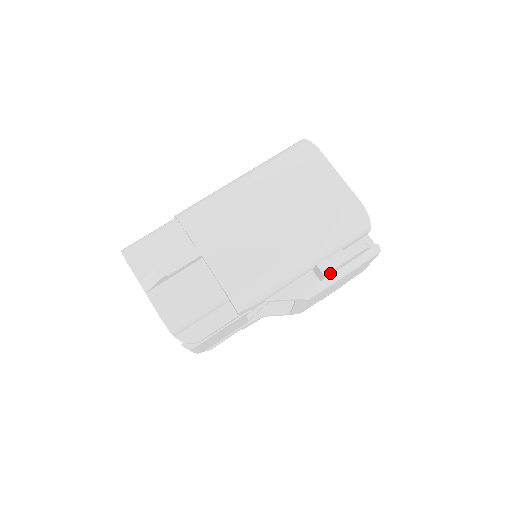
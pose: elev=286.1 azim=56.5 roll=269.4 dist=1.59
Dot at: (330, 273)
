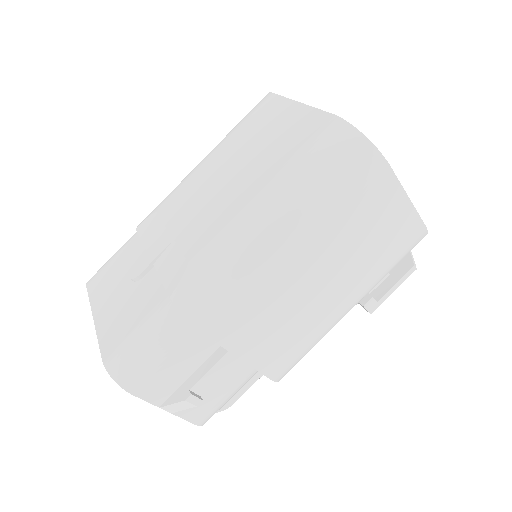
Dot at: occluded
